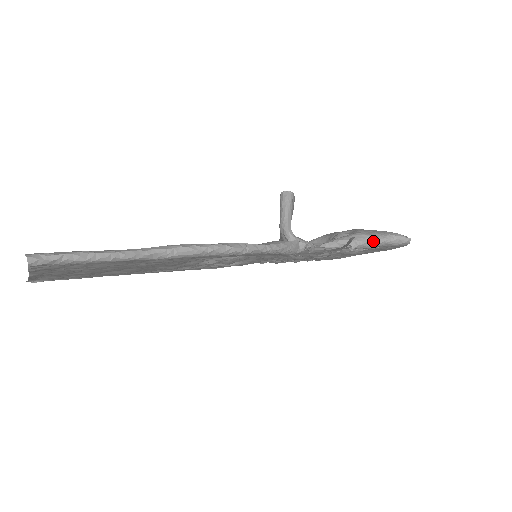
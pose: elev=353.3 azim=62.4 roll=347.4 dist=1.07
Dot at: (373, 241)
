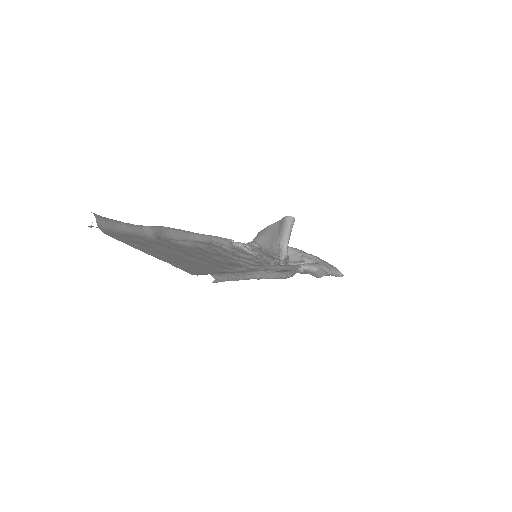
Dot at: (328, 273)
